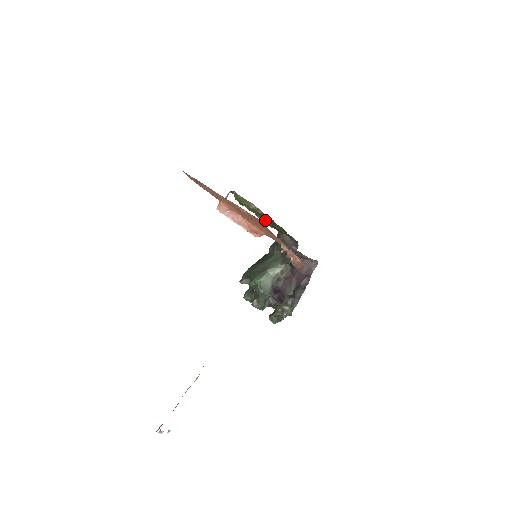
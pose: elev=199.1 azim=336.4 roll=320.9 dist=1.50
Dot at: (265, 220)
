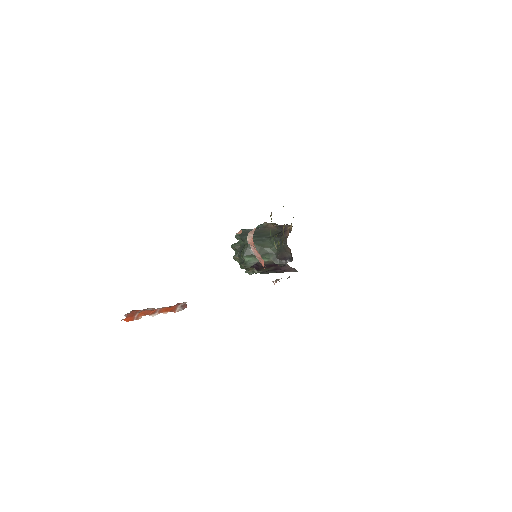
Dot at: occluded
